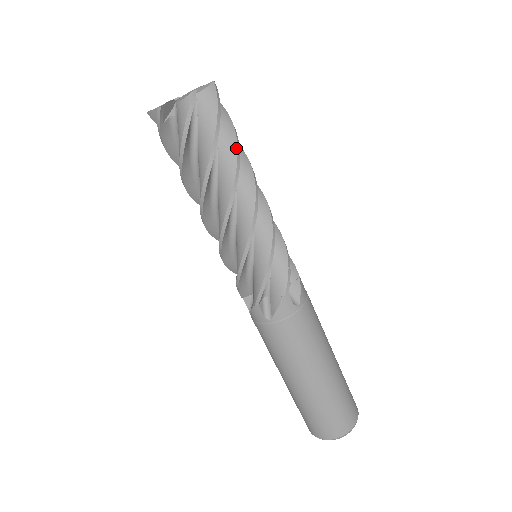
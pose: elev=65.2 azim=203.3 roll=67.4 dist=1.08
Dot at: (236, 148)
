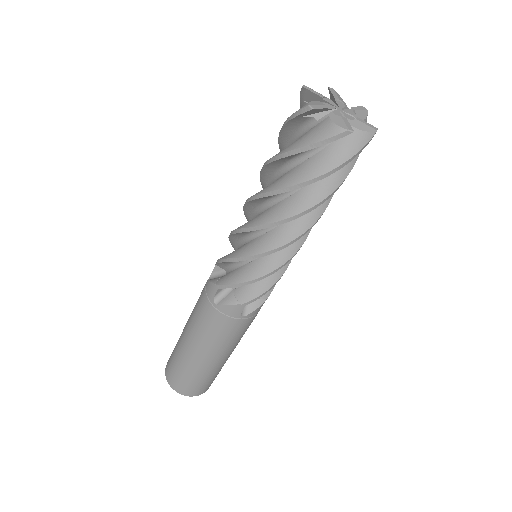
Dot at: (329, 194)
